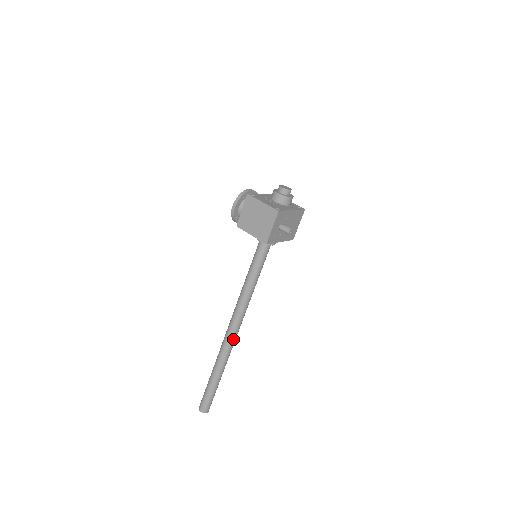
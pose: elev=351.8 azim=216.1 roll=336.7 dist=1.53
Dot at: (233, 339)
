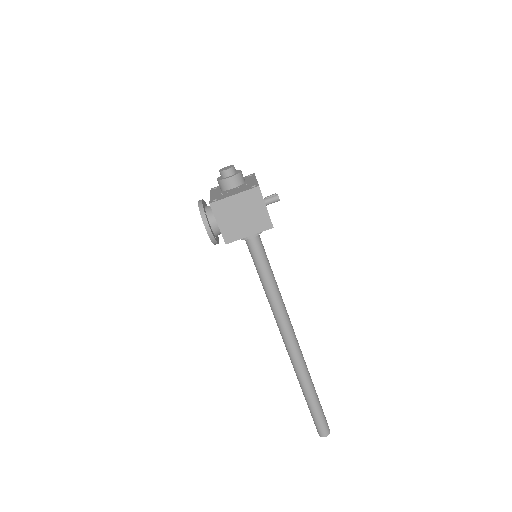
Dot at: (299, 347)
